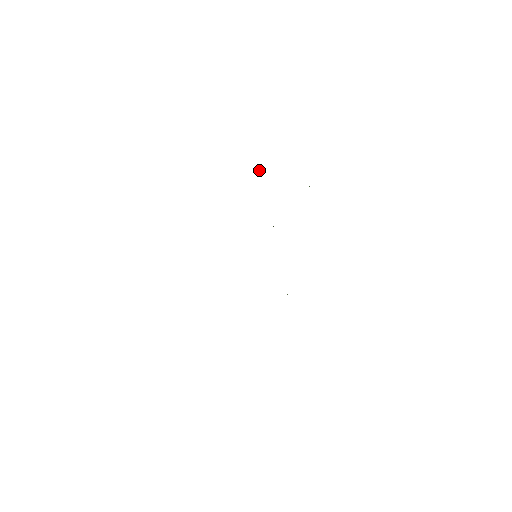
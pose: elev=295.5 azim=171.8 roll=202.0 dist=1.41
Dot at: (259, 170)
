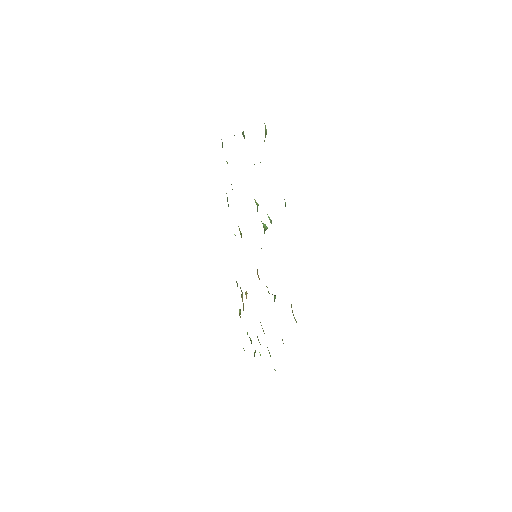
Dot at: occluded
